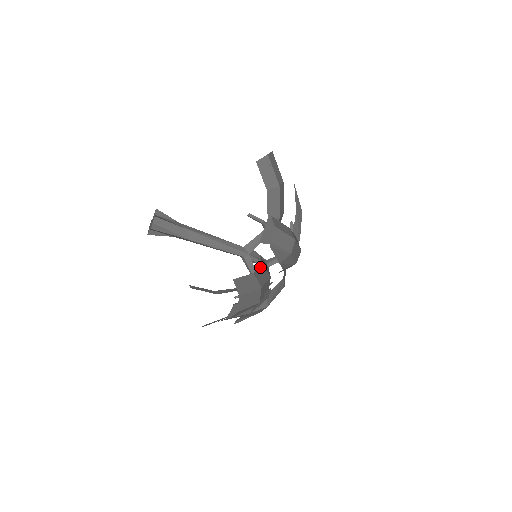
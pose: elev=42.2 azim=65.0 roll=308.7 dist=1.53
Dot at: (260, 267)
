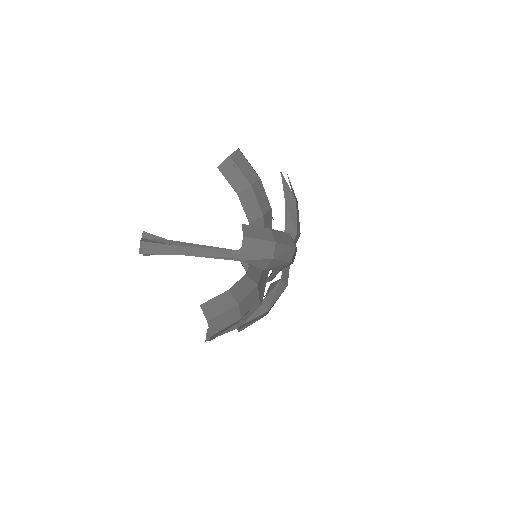
Dot at: (241, 279)
